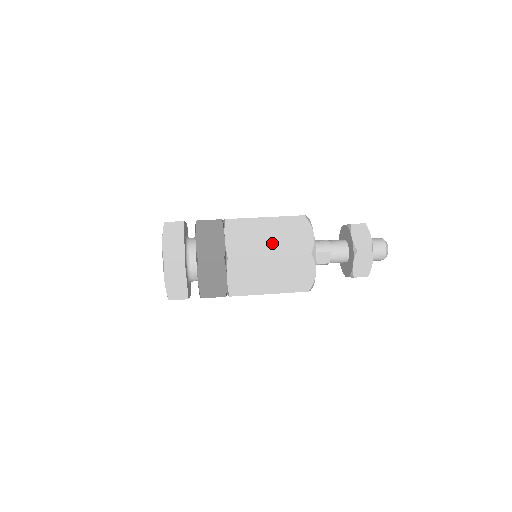
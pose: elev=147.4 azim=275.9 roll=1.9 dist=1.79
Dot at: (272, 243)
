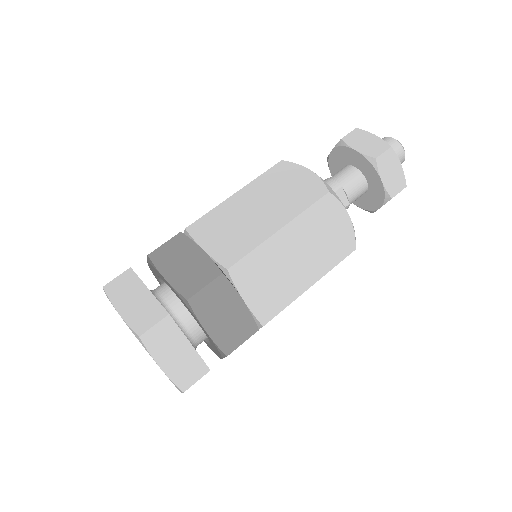
Dot at: (270, 214)
